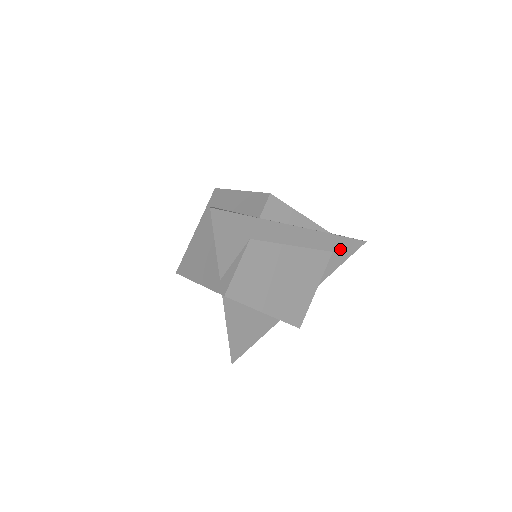
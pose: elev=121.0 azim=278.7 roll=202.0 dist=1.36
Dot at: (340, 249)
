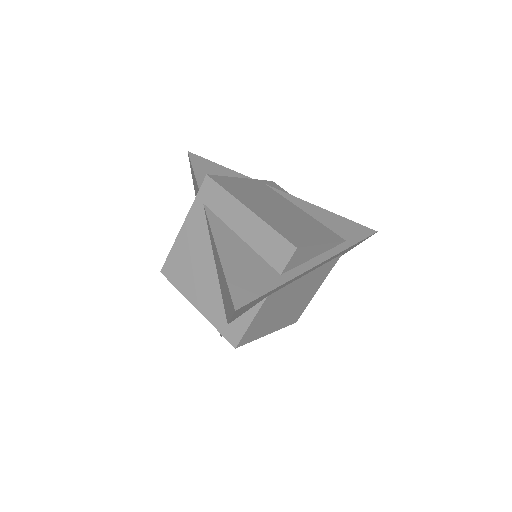
Dot at: (350, 248)
